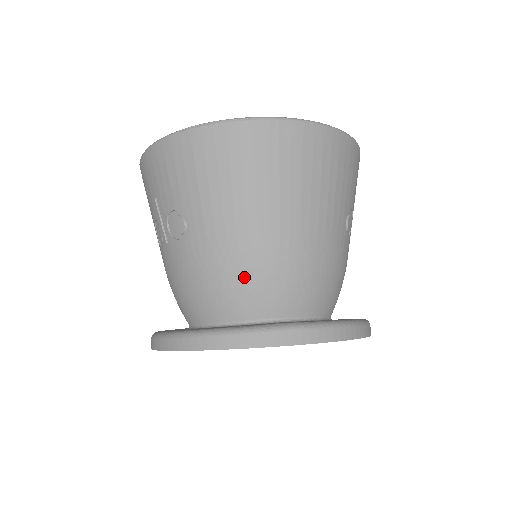
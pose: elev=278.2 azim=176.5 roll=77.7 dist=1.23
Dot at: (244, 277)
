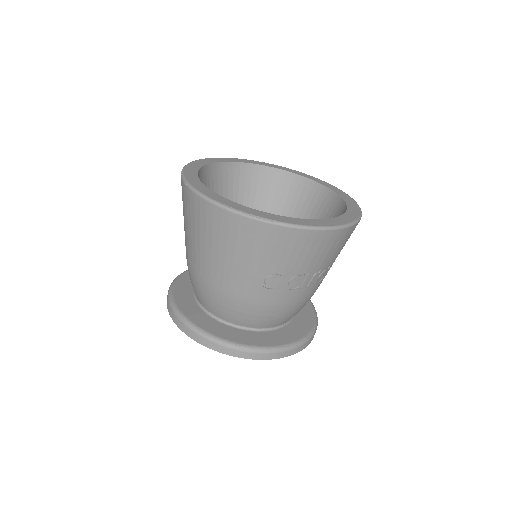
Dot at: (190, 276)
